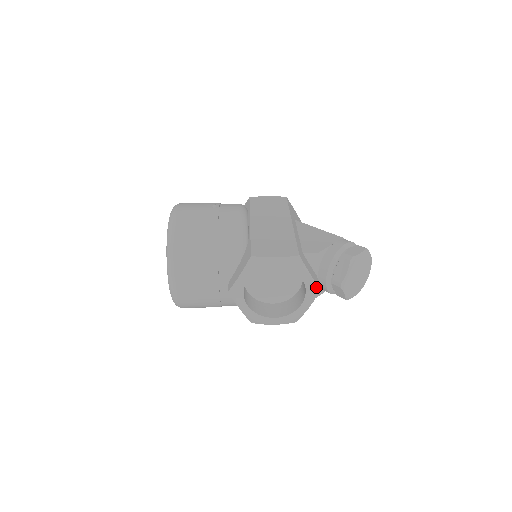
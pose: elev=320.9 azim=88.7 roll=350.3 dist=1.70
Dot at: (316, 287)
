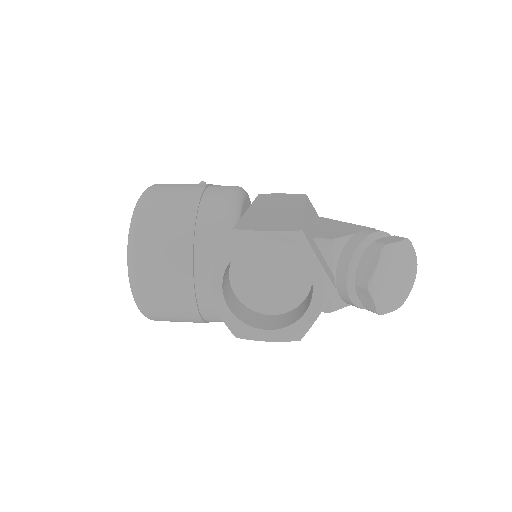
Dot at: (328, 283)
